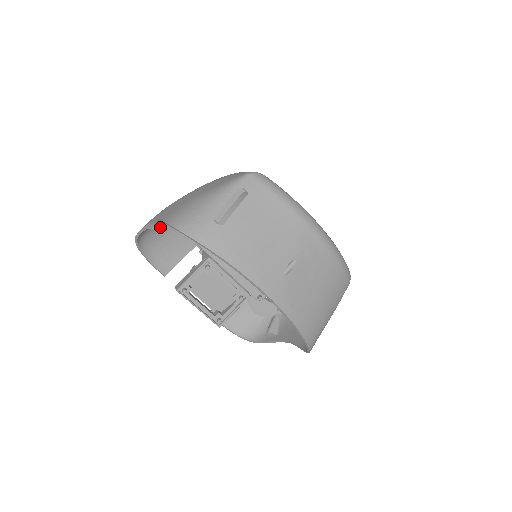
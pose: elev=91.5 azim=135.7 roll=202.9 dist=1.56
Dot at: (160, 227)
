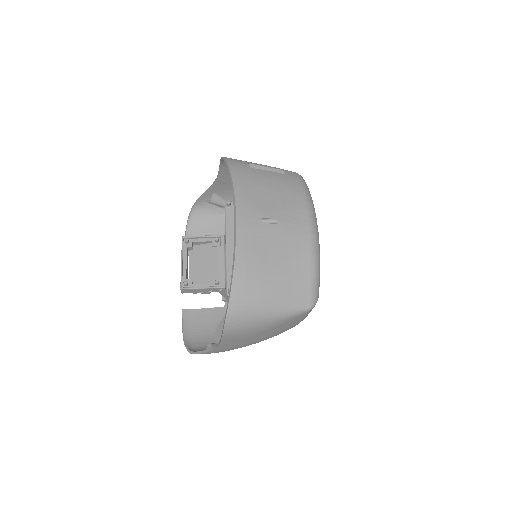
Dot at: (214, 216)
